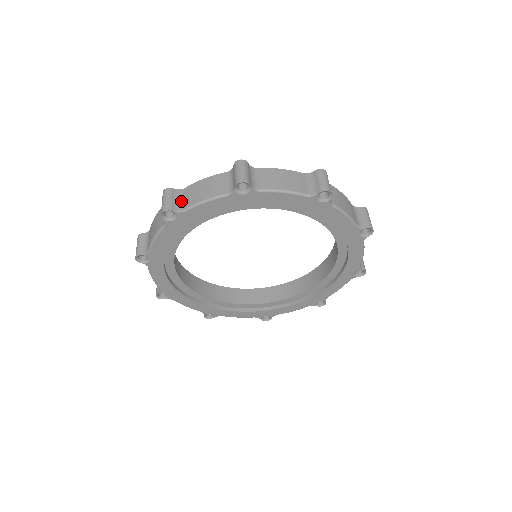
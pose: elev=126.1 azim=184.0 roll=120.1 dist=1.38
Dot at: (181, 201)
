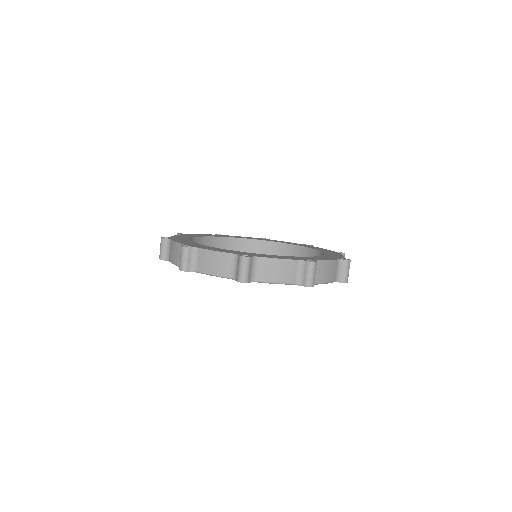
Dot at: (169, 251)
